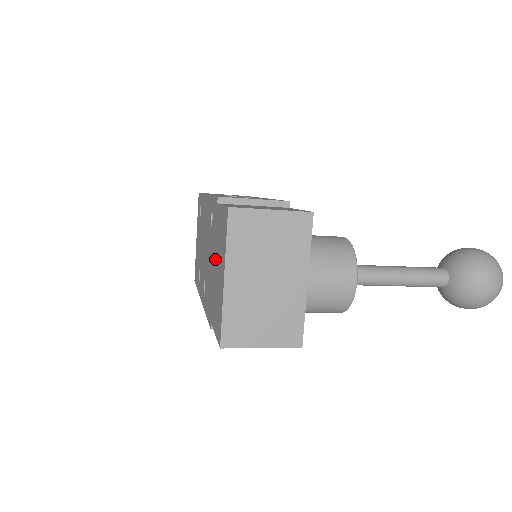
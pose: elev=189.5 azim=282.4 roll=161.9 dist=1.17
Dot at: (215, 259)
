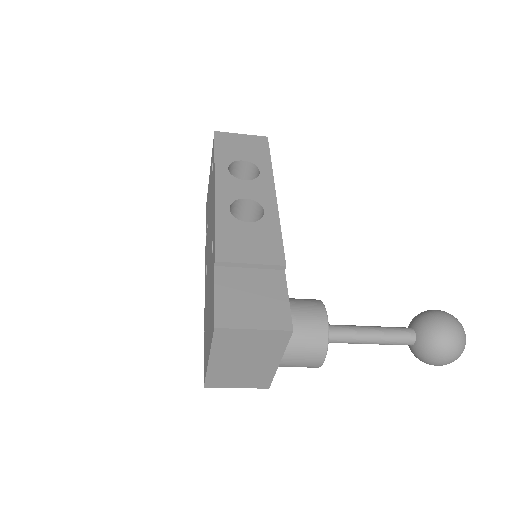
Dot at: (209, 304)
